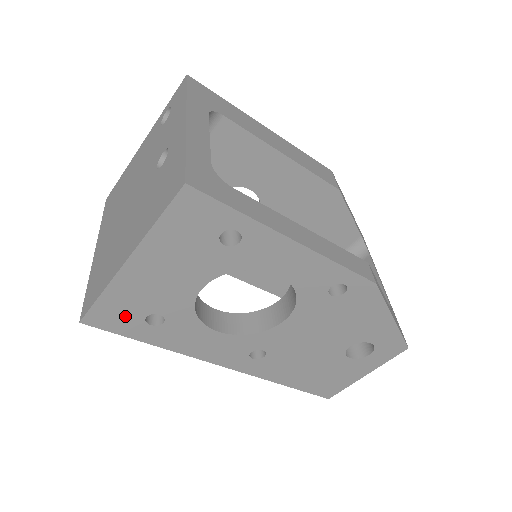
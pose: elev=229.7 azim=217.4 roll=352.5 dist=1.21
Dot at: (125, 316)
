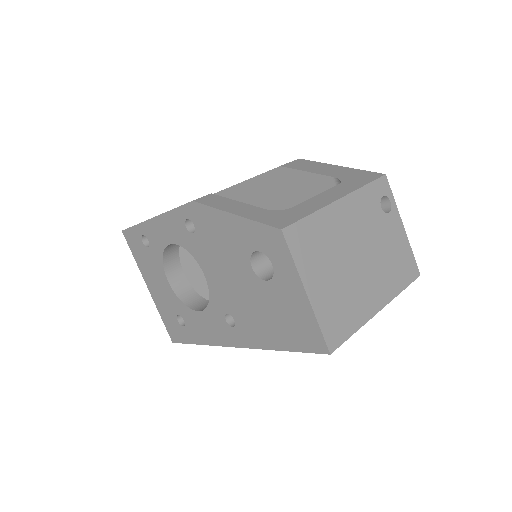
Dot at: (175, 326)
